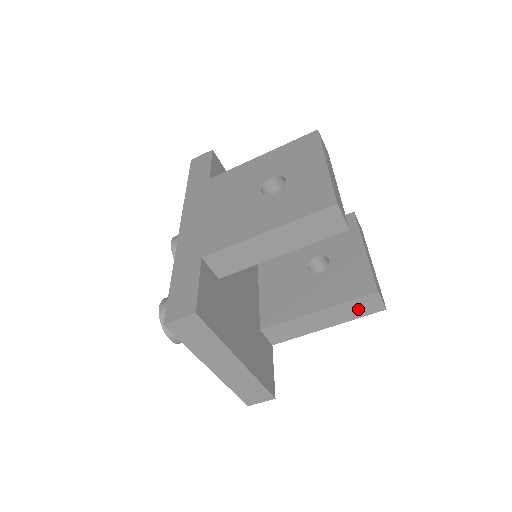
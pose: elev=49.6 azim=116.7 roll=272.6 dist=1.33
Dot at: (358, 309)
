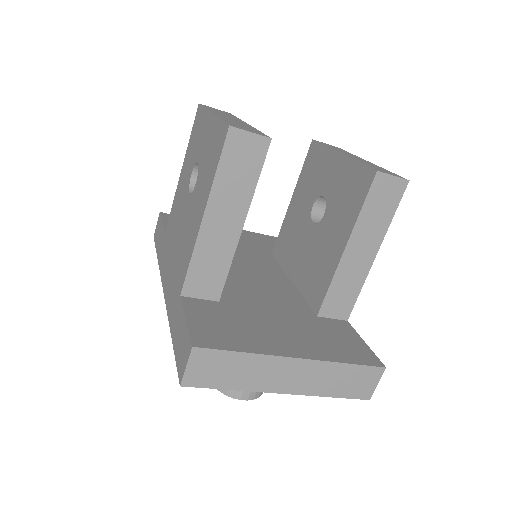
Dot at: (381, 207)
